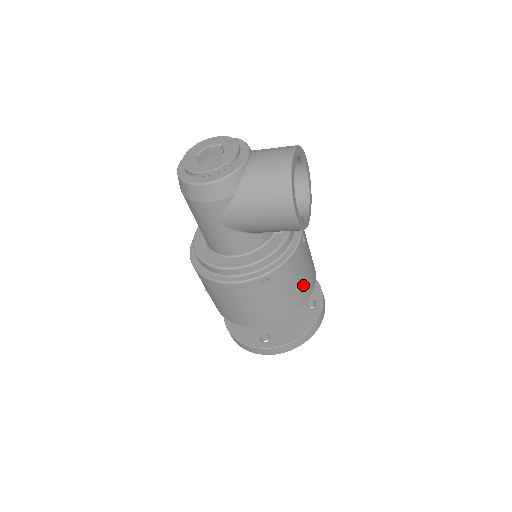
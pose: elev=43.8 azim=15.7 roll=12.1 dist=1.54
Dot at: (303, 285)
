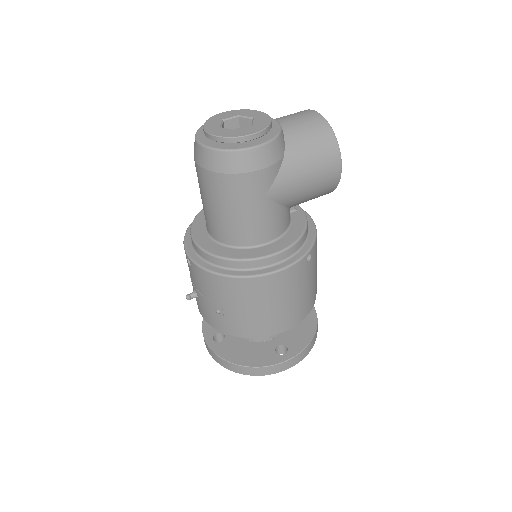
Dot at: occluded
